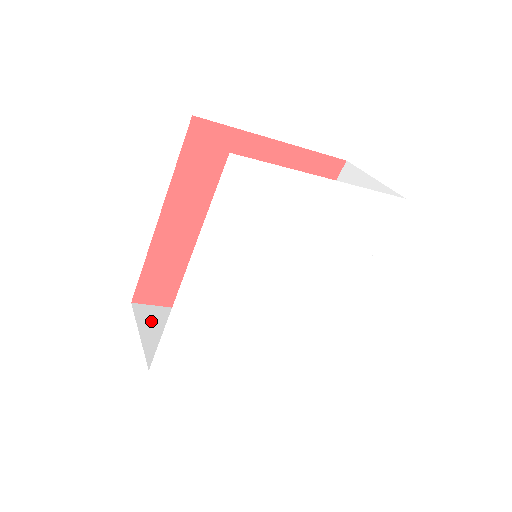
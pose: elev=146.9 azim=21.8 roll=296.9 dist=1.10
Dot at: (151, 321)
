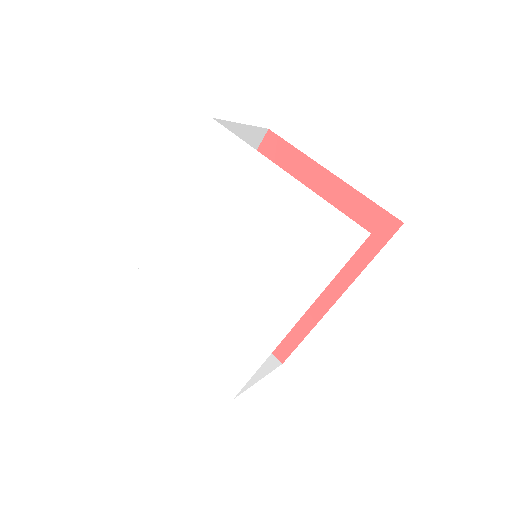
Dot at: occluded
